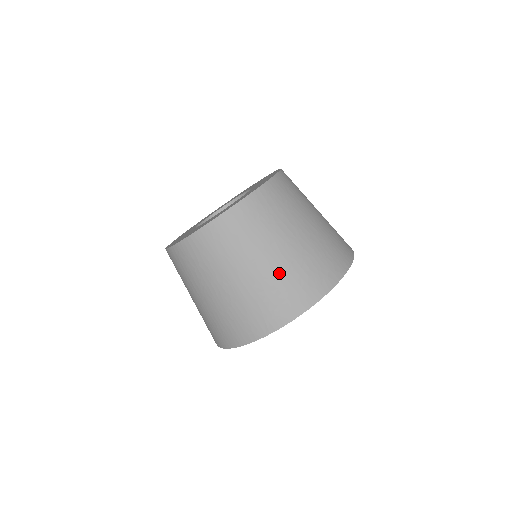
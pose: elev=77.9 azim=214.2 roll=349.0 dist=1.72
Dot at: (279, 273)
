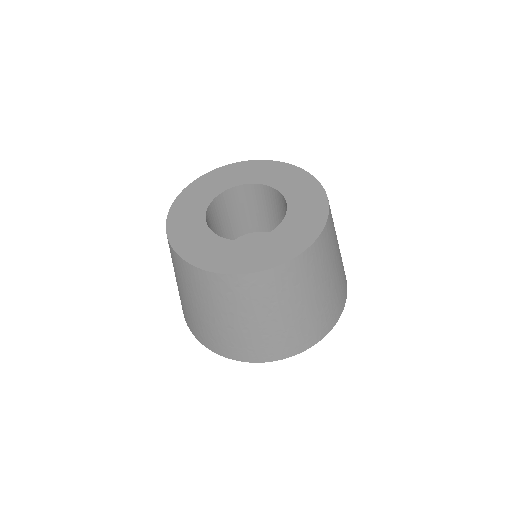
Dot at: (336, 285)
